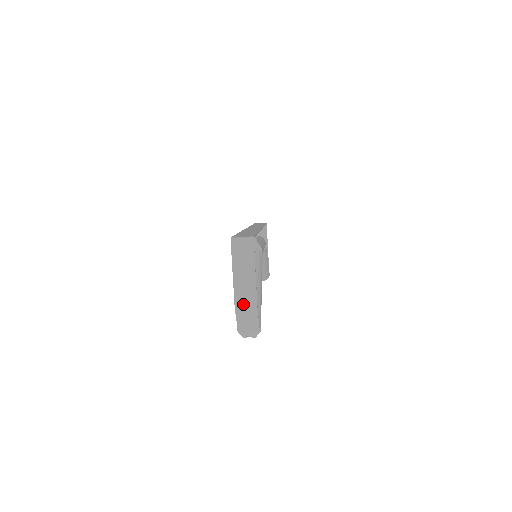
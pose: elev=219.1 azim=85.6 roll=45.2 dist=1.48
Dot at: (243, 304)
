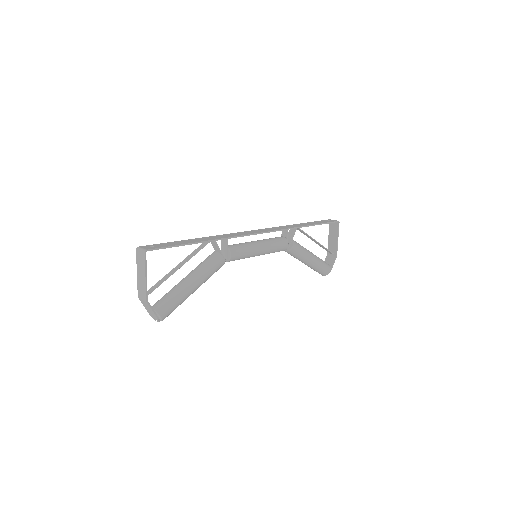
Dot at: (141, 296)
